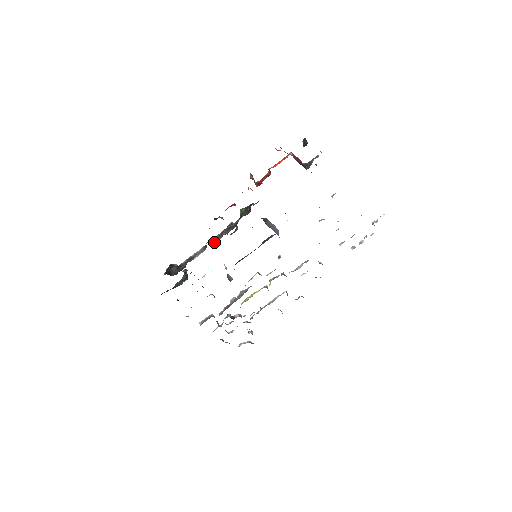
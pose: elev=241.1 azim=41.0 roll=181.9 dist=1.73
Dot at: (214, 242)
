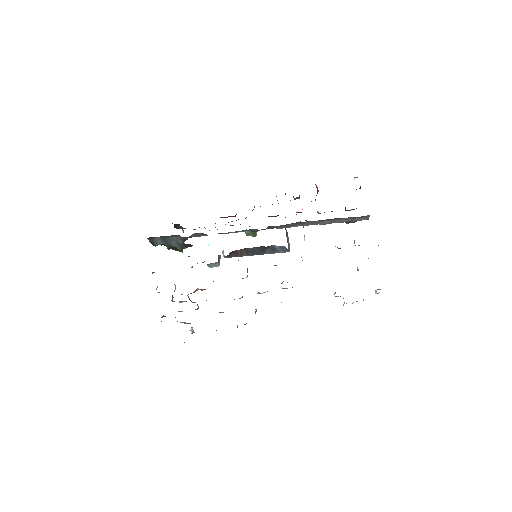
Dot at: occluded
